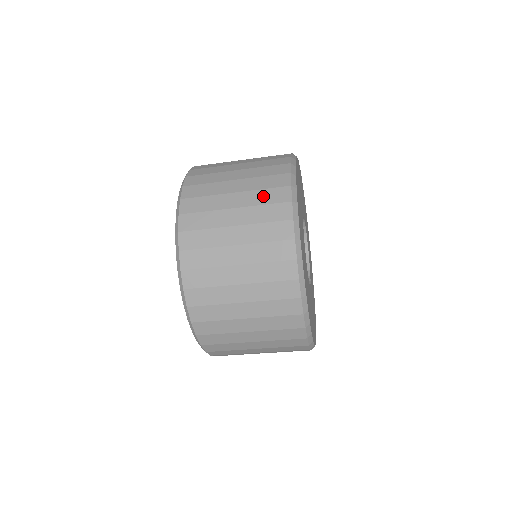
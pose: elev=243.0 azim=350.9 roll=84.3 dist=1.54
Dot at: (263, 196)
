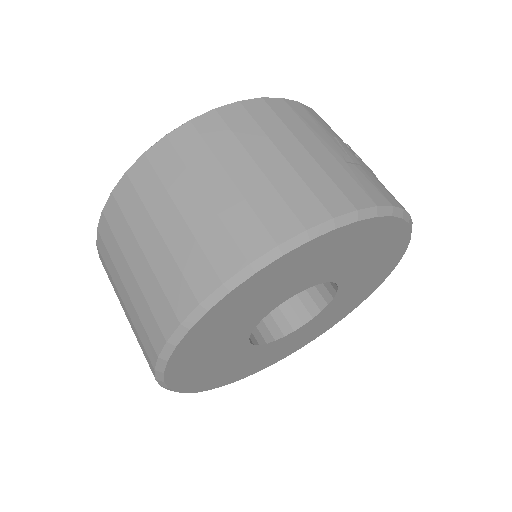
Dot at: (155, 296)
